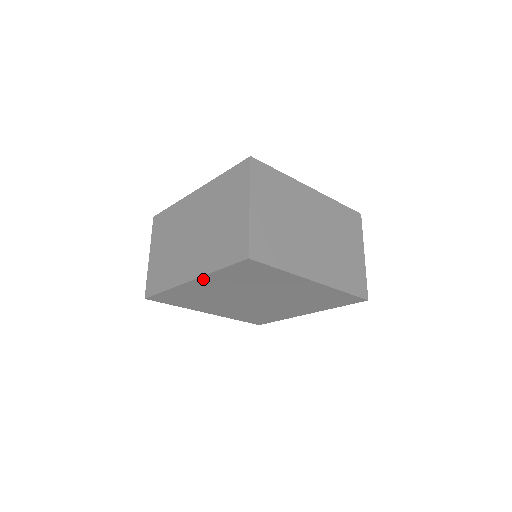
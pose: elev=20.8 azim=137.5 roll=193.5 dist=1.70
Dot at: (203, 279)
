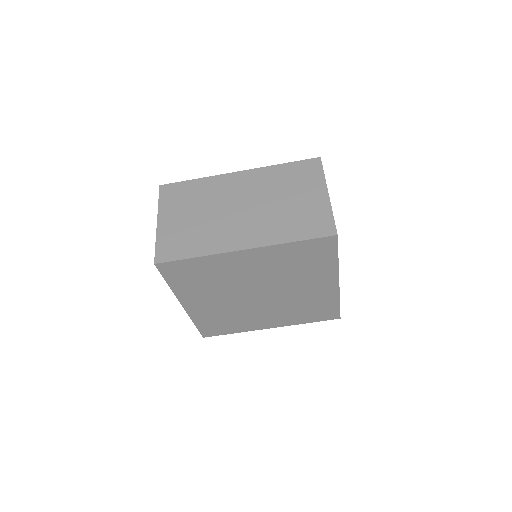
Dot at: (260, 250)
